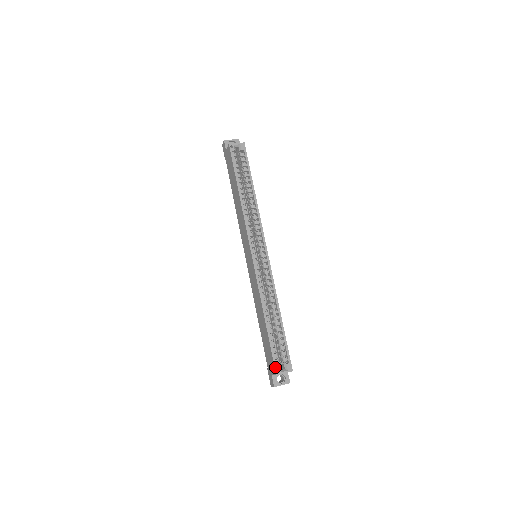
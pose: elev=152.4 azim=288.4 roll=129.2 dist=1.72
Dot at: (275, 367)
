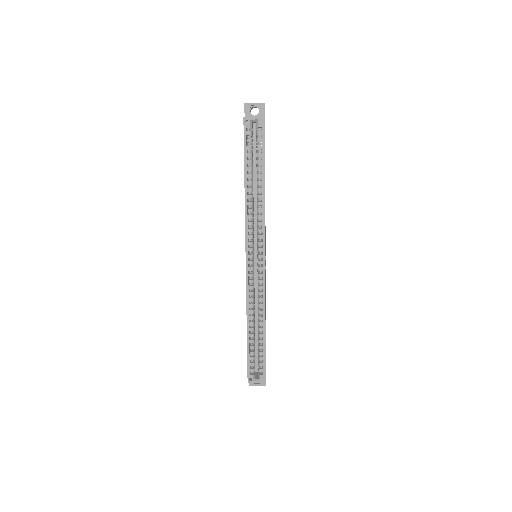
Dot at: (248, 376)
